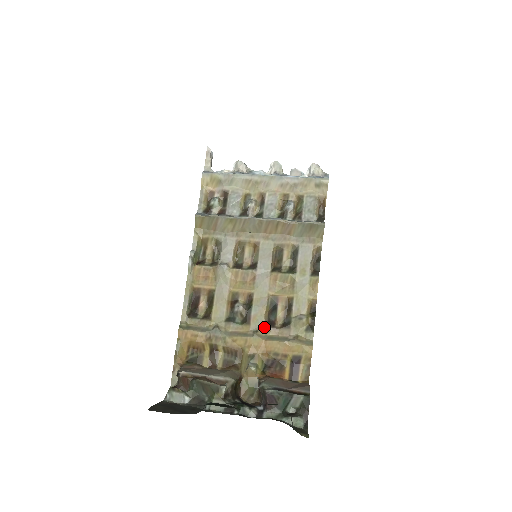
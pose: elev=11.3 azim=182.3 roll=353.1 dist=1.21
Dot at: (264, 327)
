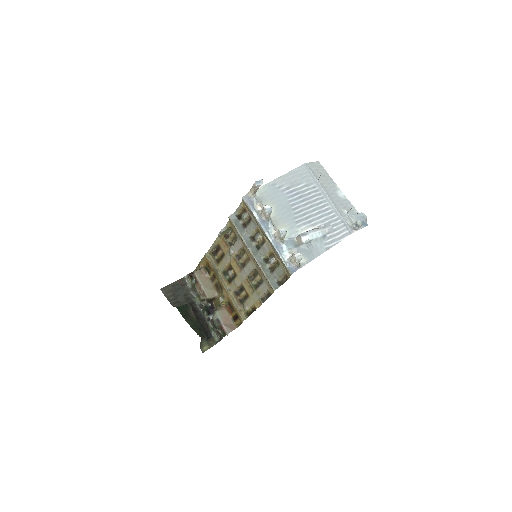
Dot at: (234, 292)
